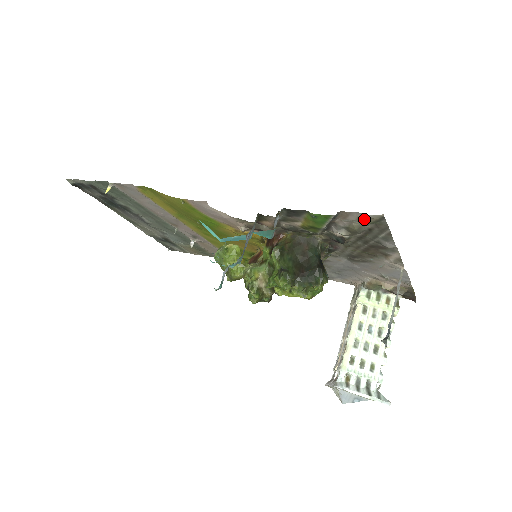
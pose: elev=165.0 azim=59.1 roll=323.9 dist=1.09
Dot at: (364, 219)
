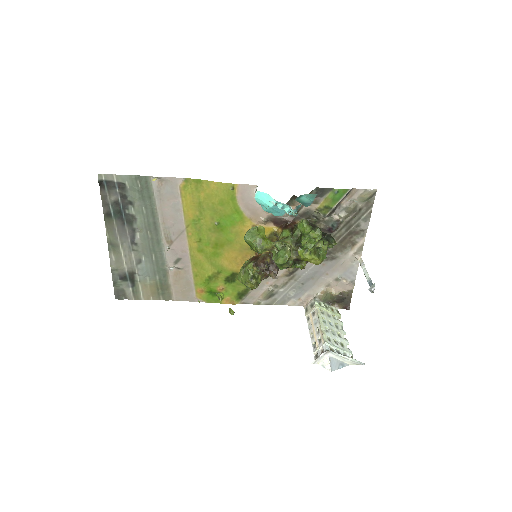
Dot at: (363, 196)
